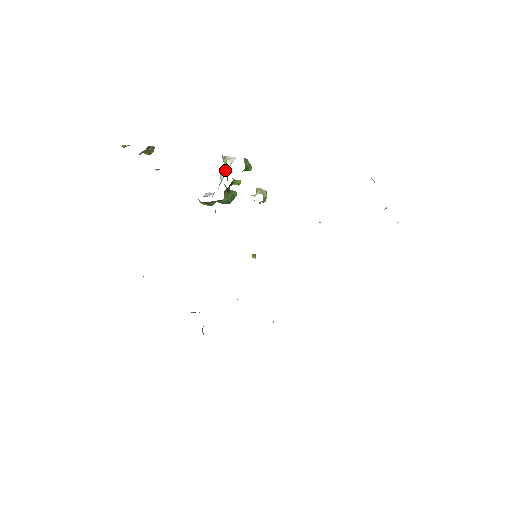
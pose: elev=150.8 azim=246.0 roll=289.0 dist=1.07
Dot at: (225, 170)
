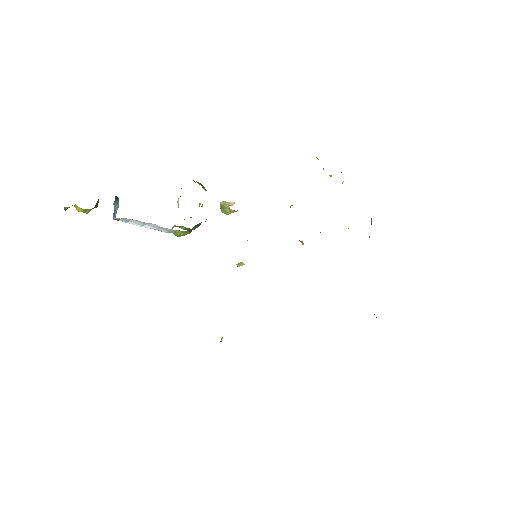
Dot at: (178, 200)
